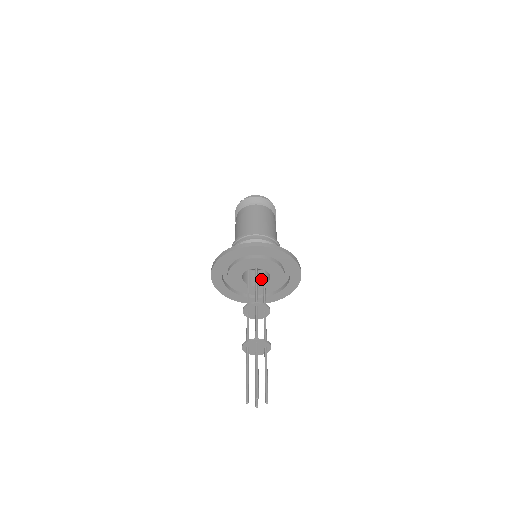
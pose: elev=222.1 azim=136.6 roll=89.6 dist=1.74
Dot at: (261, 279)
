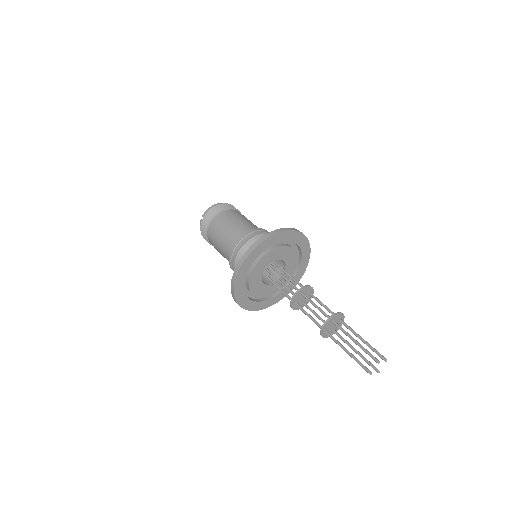
Dot at: (275, 272)
